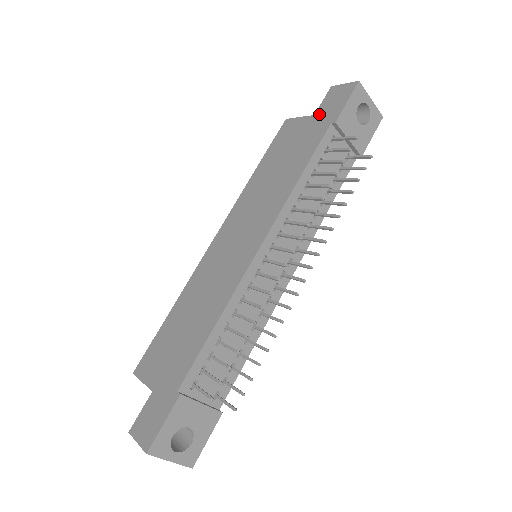
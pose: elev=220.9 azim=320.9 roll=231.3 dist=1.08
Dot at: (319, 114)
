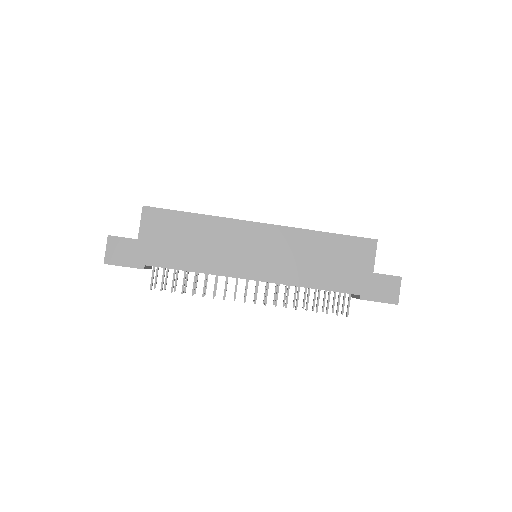
Dot at: (373, 278)
